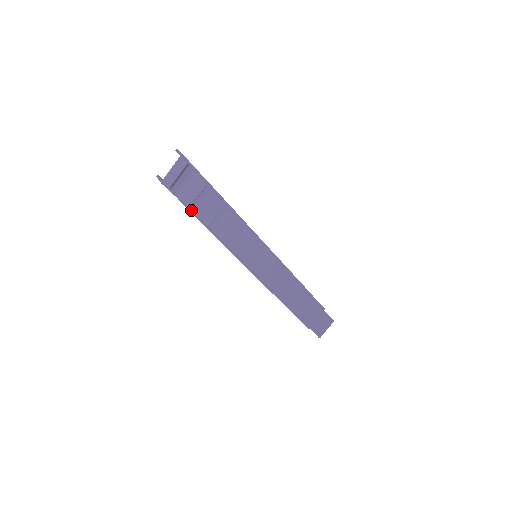
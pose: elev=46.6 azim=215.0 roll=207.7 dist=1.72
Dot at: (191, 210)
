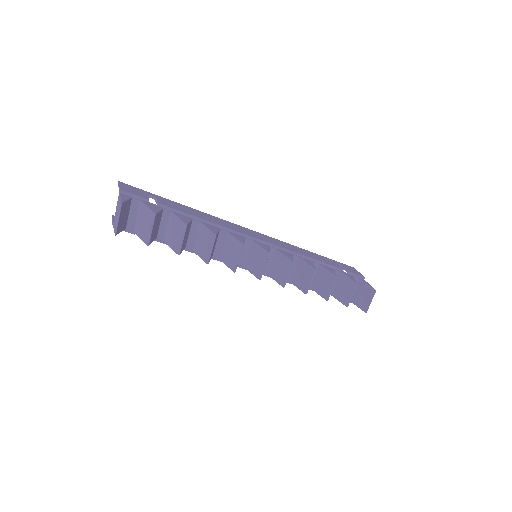
Dot at: (159, 240)
